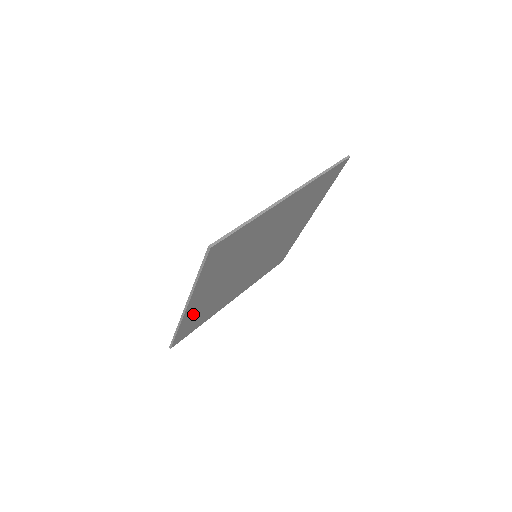
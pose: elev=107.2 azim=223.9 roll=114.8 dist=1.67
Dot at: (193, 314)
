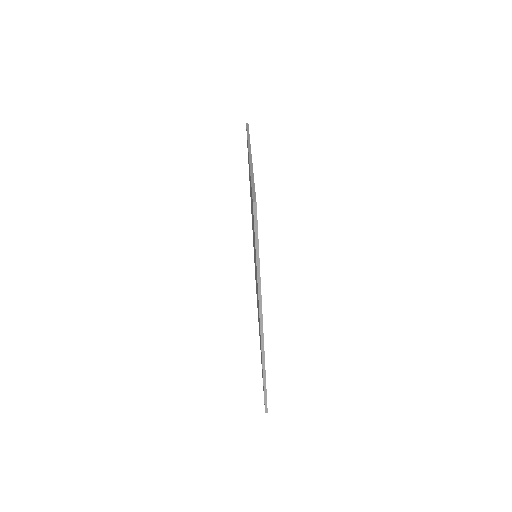
Dot at: occluded
